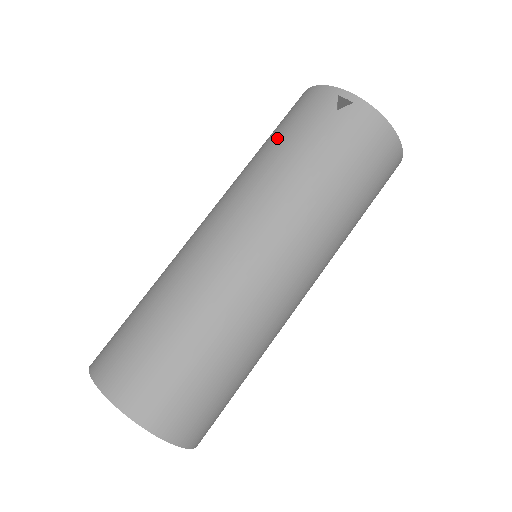
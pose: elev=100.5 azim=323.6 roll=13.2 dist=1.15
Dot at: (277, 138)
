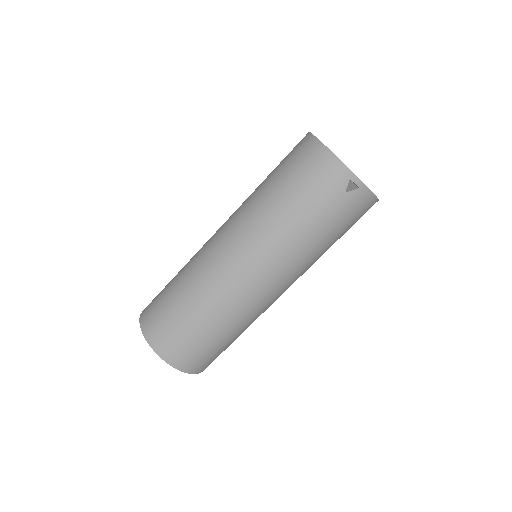
Dot at: (294, 199)
